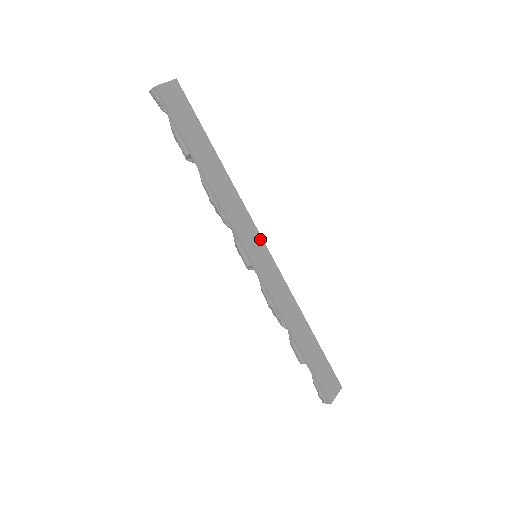
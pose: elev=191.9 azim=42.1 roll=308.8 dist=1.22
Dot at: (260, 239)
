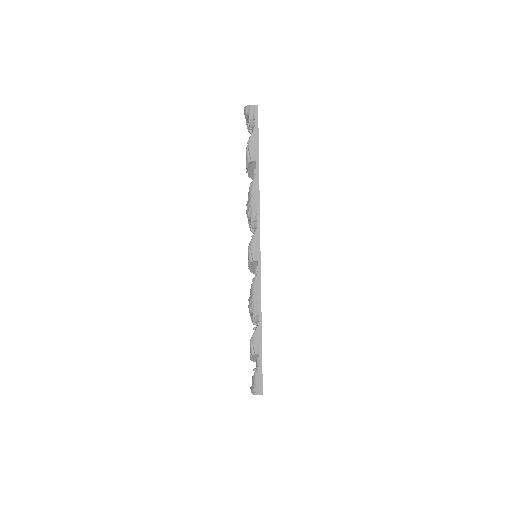
Dot at: occluded
